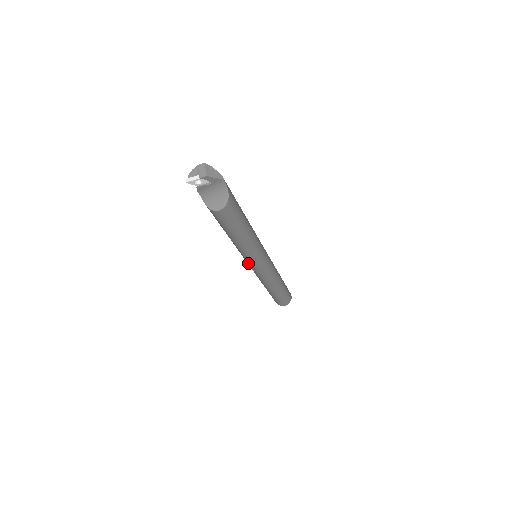
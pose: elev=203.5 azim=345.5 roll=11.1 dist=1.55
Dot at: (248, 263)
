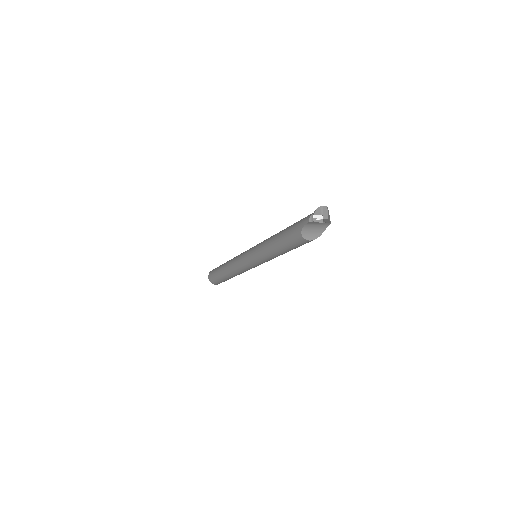
Dot at: (251, 261)
